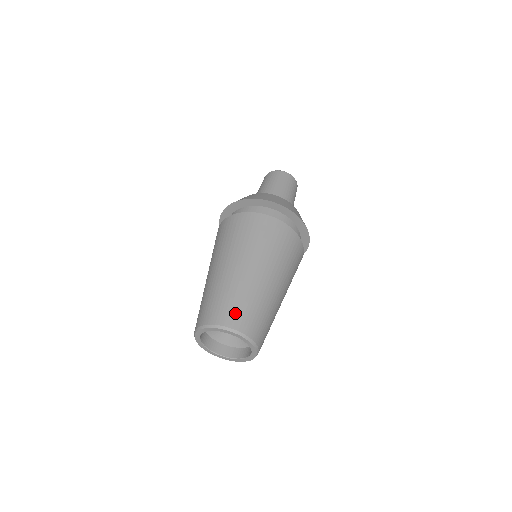
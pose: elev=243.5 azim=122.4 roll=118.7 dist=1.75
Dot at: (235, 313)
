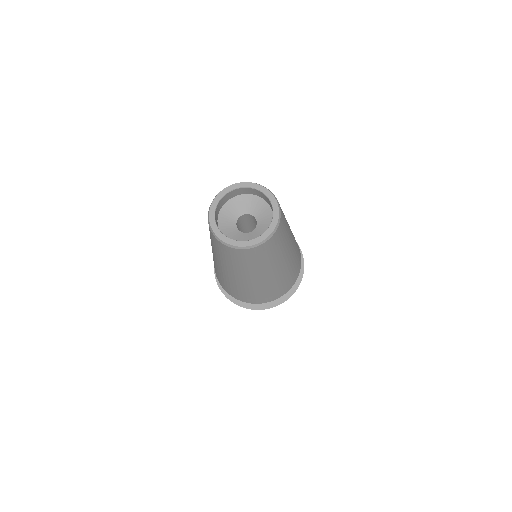
Dot at: occluded
